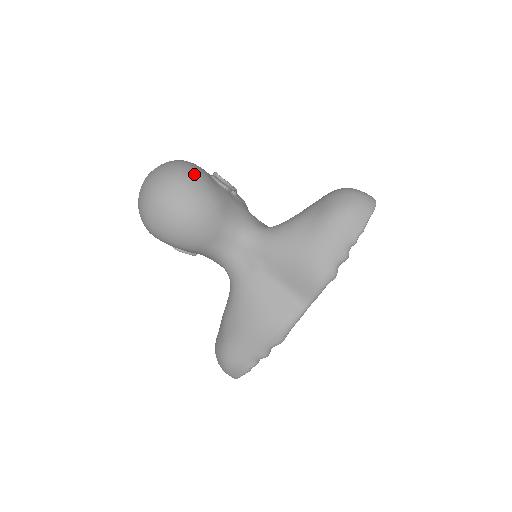
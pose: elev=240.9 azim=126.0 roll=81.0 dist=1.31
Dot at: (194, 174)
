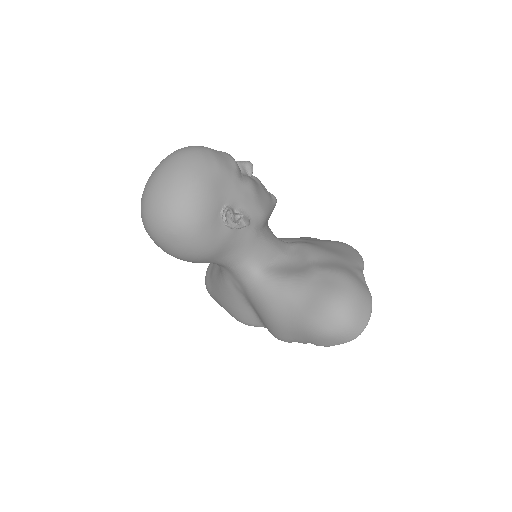
Dot at: (191, 228)
